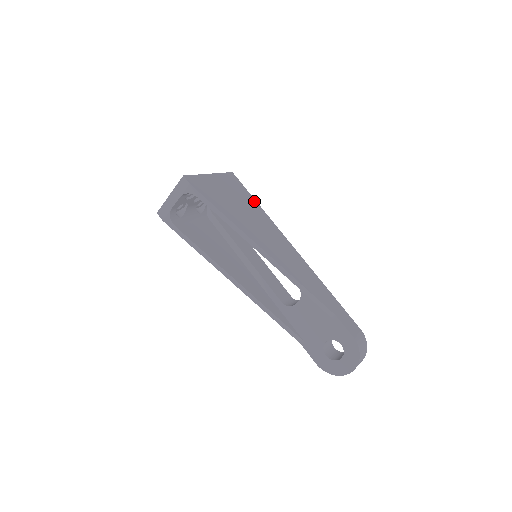
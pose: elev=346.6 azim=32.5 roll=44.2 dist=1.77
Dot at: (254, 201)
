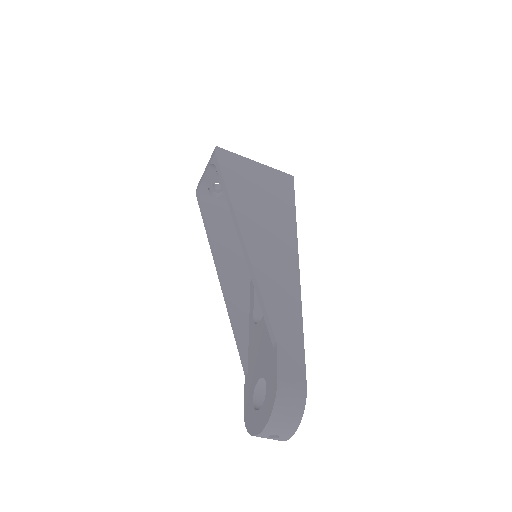
Dot at: (292, 204)
